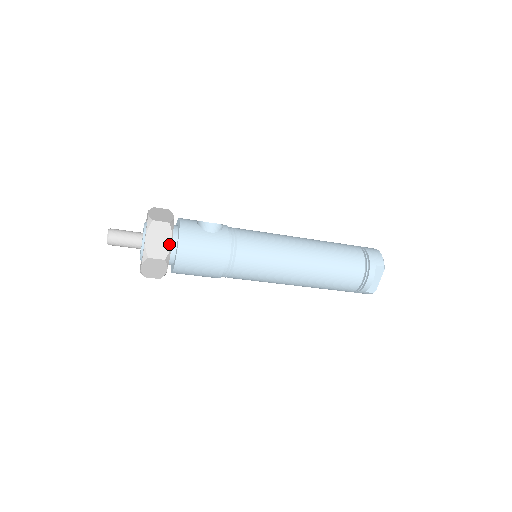
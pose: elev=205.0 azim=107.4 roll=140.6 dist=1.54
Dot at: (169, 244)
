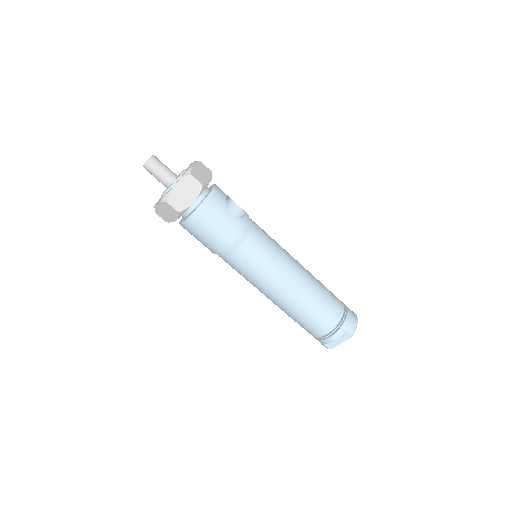
Dot at: (191, 202)
